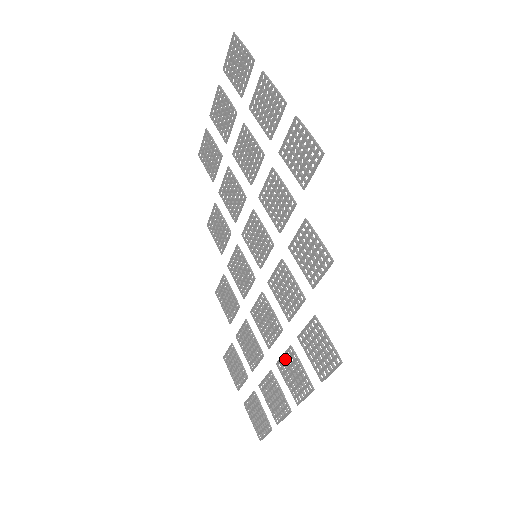
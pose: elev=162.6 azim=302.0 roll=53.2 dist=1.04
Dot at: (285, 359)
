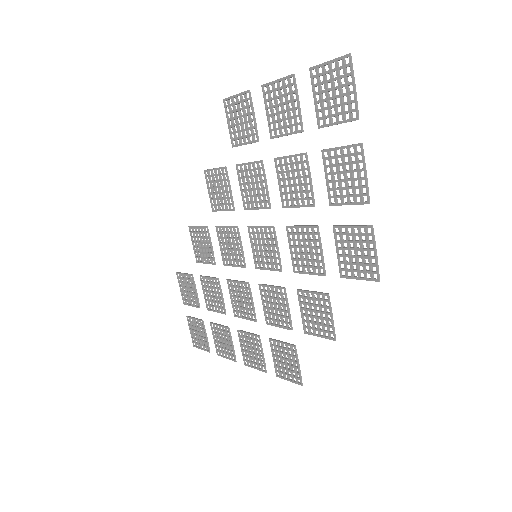
Dot at: (248, 337)
